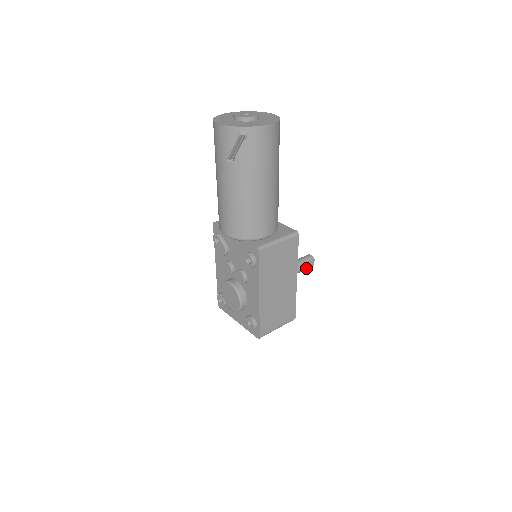
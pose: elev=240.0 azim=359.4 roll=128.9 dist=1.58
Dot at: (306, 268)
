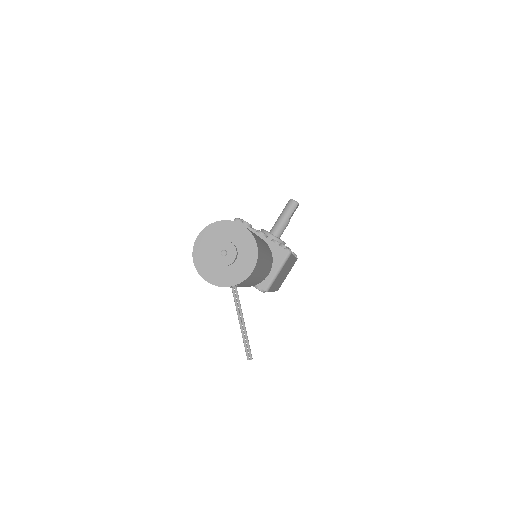
Dot at: (293, 213)
